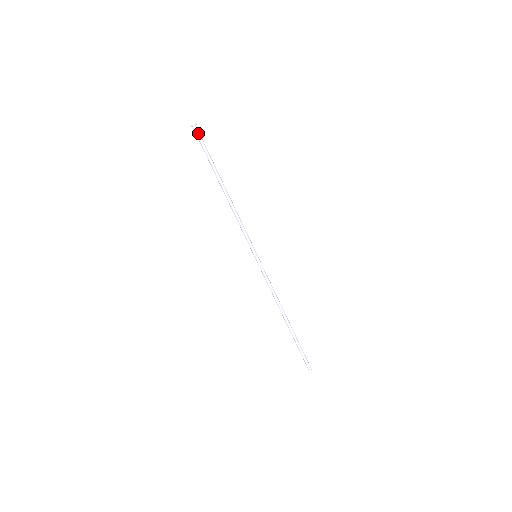
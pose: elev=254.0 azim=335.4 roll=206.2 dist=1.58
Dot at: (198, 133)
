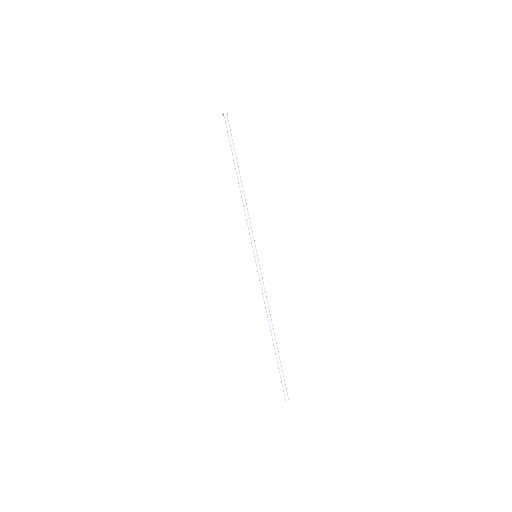
Dot at: (227, 122)
